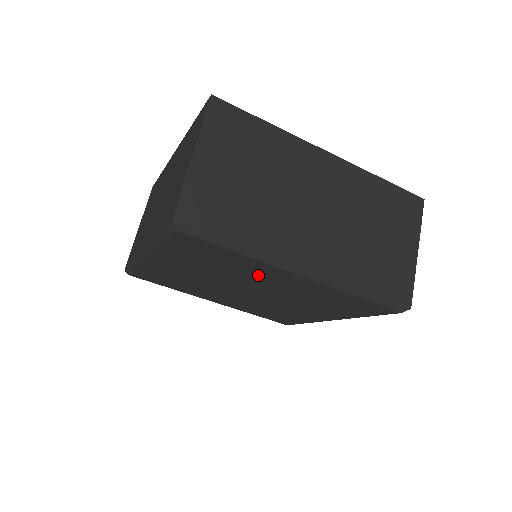
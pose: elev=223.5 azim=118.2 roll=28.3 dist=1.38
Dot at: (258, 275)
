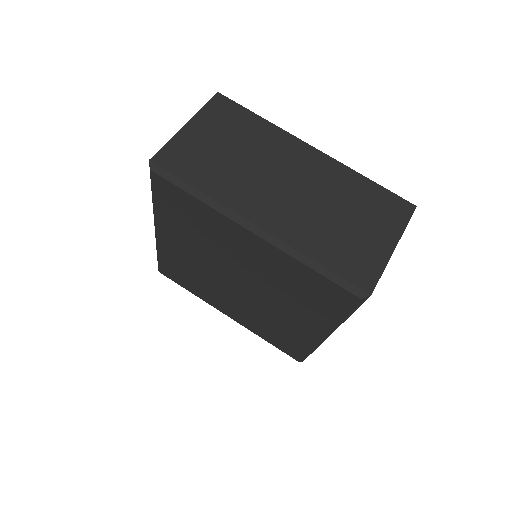
Dot at: (228, 242)
